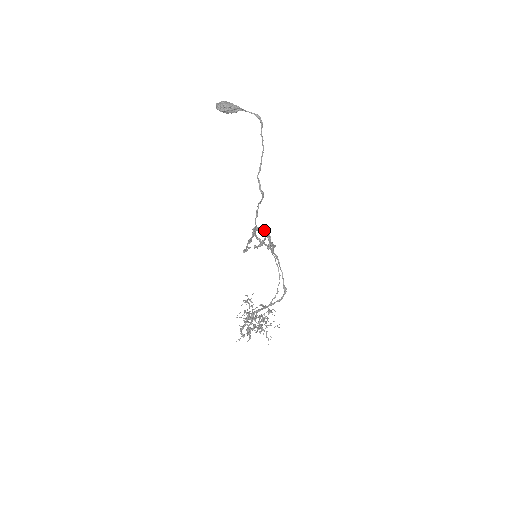
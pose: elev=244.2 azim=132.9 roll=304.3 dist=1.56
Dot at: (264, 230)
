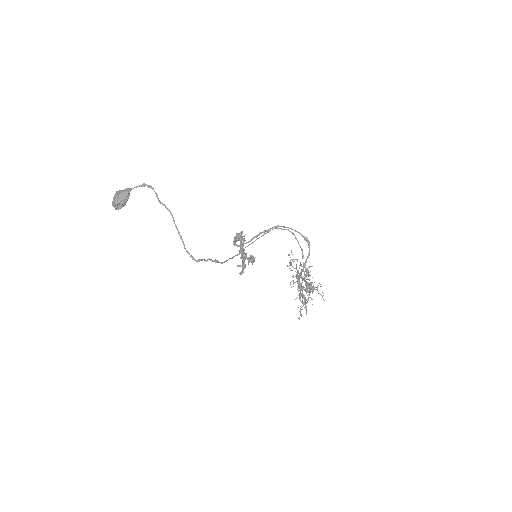
Dot at: (241, 239)
